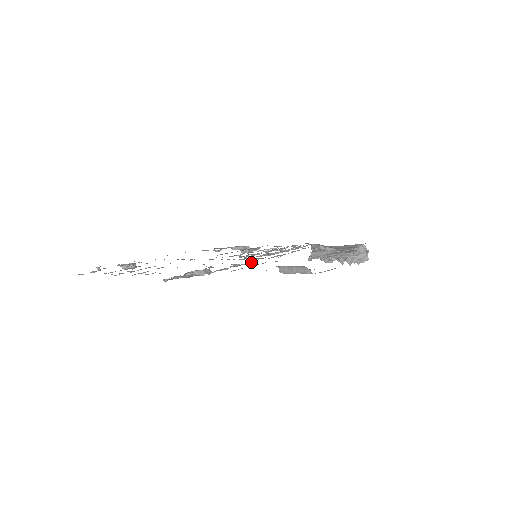
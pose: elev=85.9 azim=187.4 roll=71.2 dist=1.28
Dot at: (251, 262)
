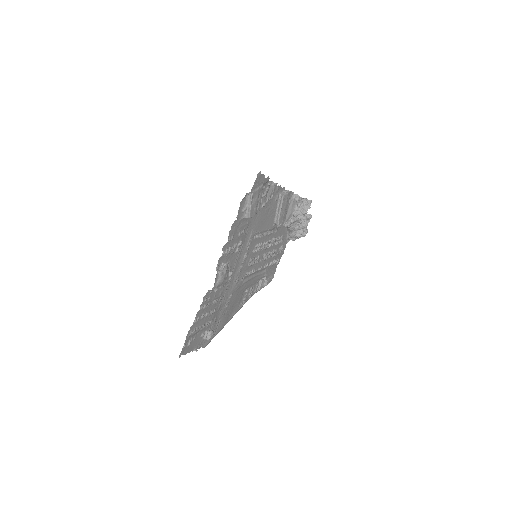
Dot at: (241, 240)
